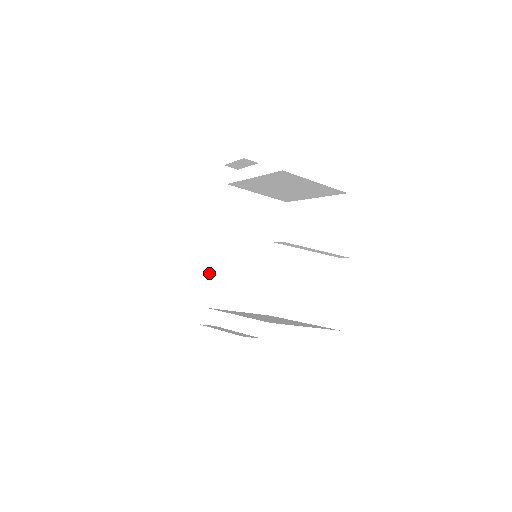
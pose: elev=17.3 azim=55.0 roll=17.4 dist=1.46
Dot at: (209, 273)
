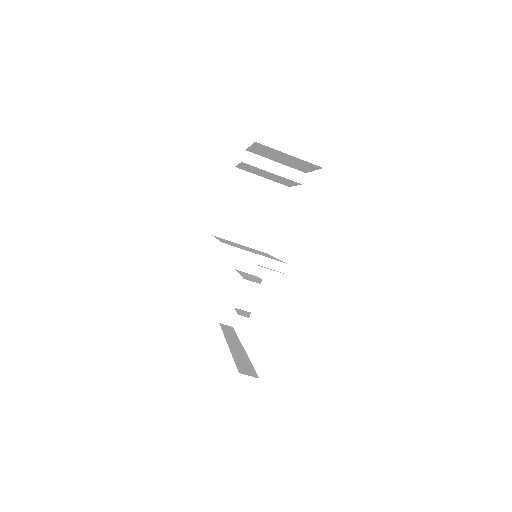
Dot at: (233, 354)
